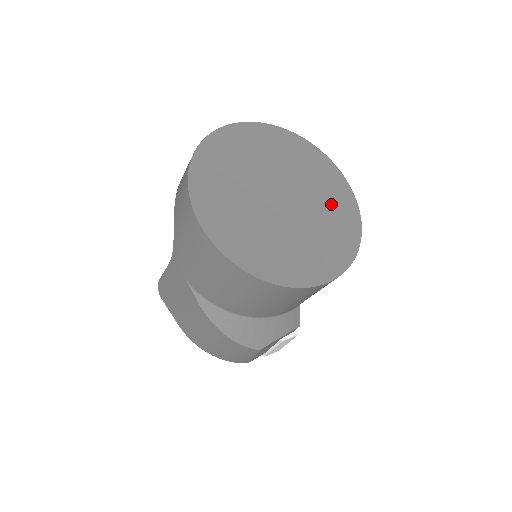
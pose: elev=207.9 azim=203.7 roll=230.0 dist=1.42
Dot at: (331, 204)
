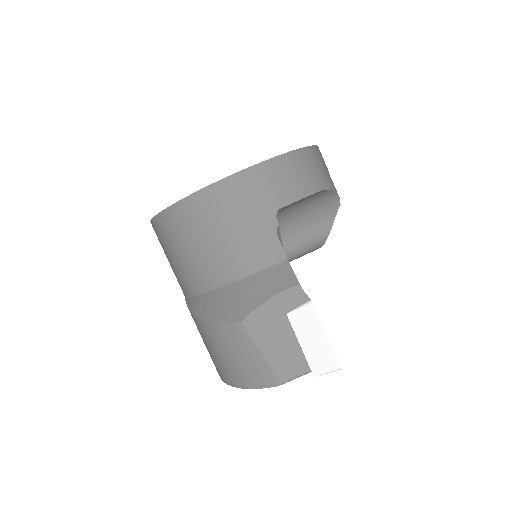
Dot at: occluded
